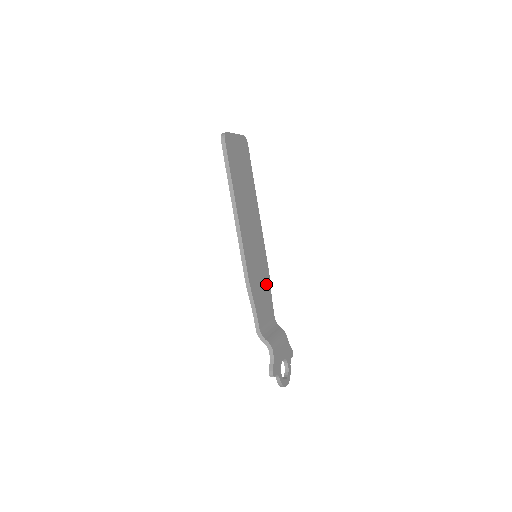
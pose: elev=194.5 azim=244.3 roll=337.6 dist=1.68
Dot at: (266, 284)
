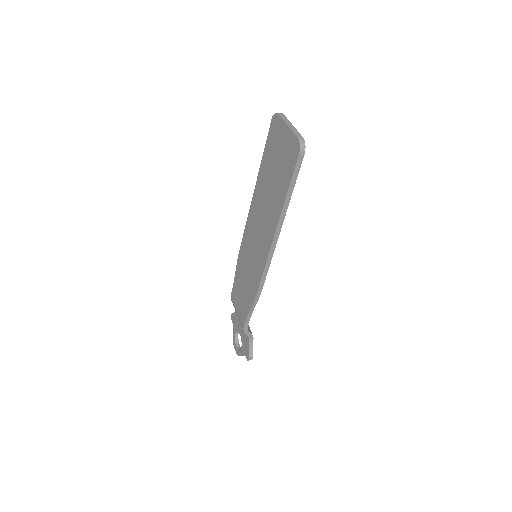
Dot at: occluded
